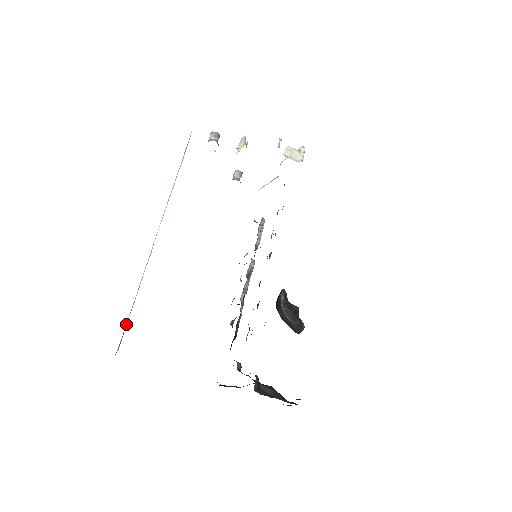
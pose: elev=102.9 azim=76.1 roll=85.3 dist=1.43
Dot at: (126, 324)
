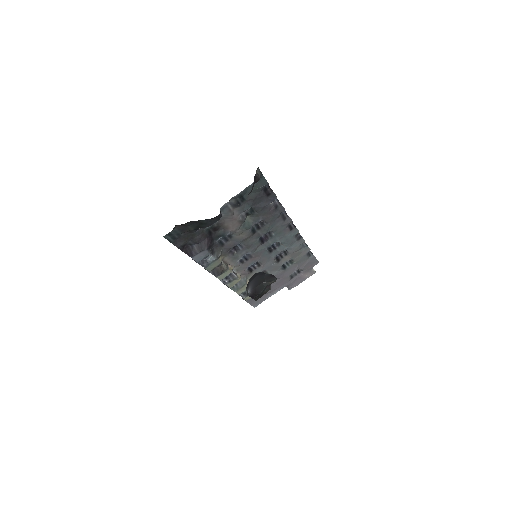
Dot at: occluded
